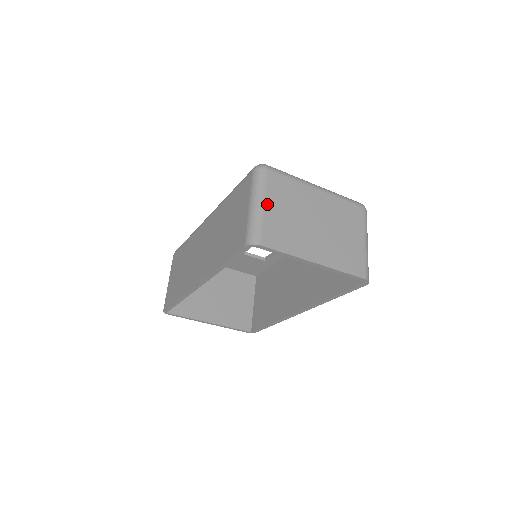
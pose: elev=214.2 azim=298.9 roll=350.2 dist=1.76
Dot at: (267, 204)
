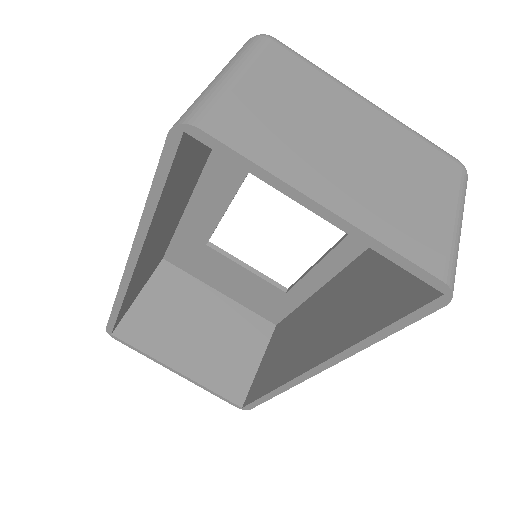
Dot at: (246, 78)
